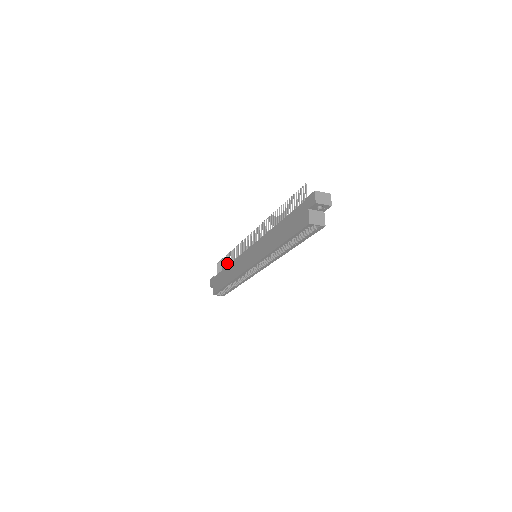
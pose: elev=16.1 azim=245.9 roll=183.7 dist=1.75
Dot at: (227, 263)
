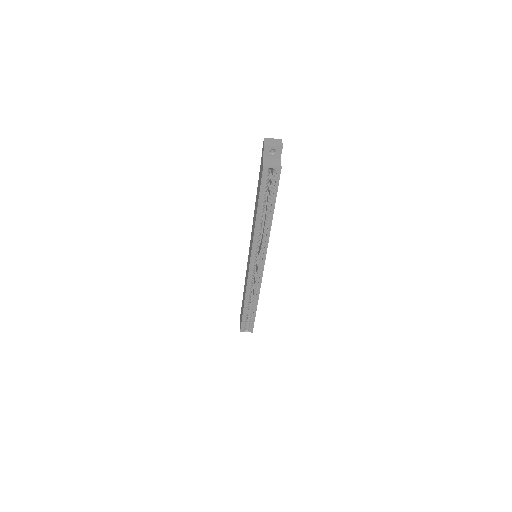
Dot at: occluded
